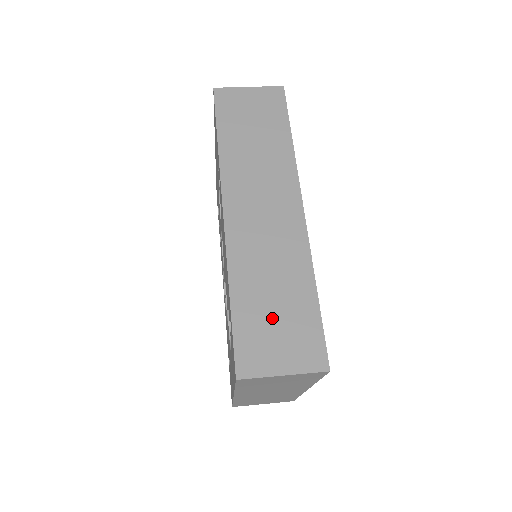
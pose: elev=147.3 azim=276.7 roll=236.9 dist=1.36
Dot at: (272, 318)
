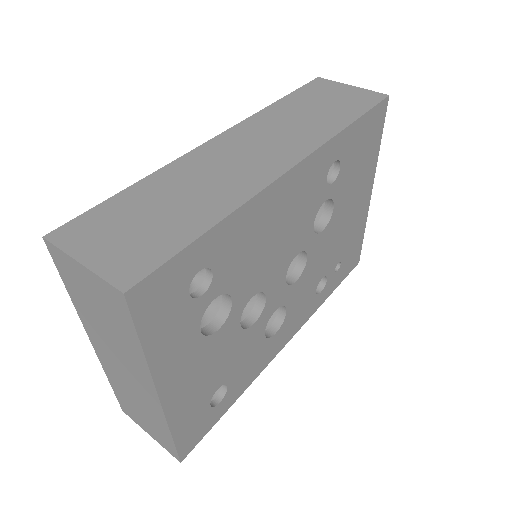
Dot at: (141, 218)
